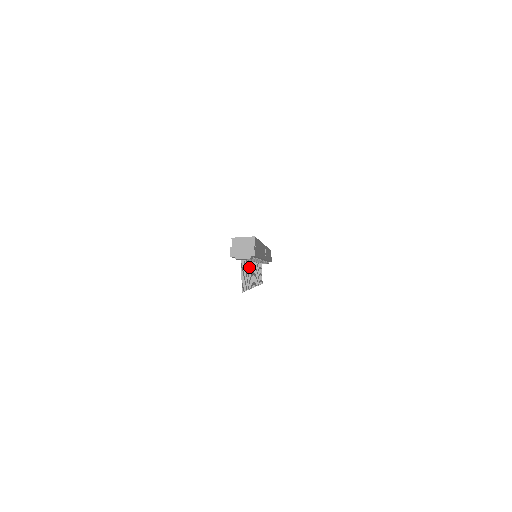
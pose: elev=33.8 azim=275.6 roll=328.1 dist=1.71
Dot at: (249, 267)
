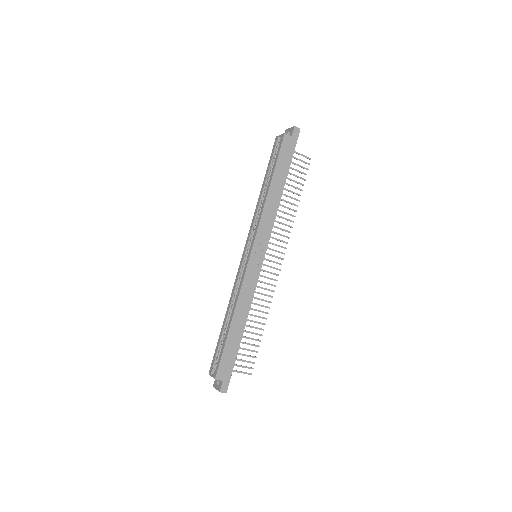
Dot at: occluded
